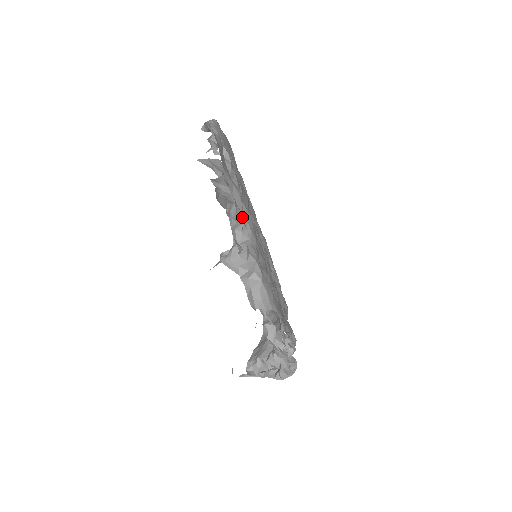
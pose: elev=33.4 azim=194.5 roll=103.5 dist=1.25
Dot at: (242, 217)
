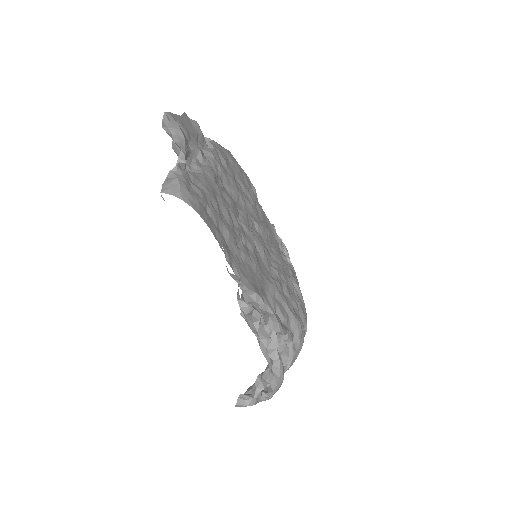
Dot at: (181, 146)
